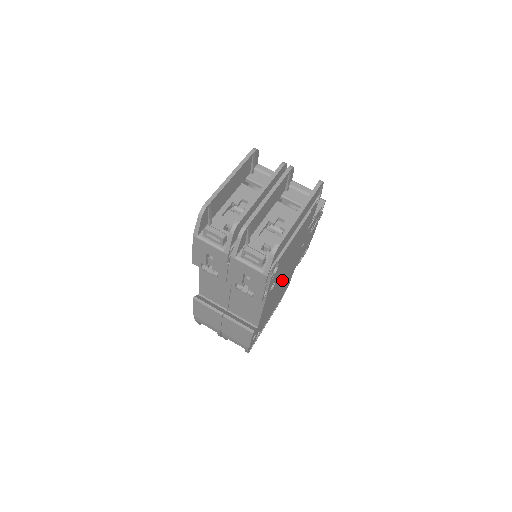
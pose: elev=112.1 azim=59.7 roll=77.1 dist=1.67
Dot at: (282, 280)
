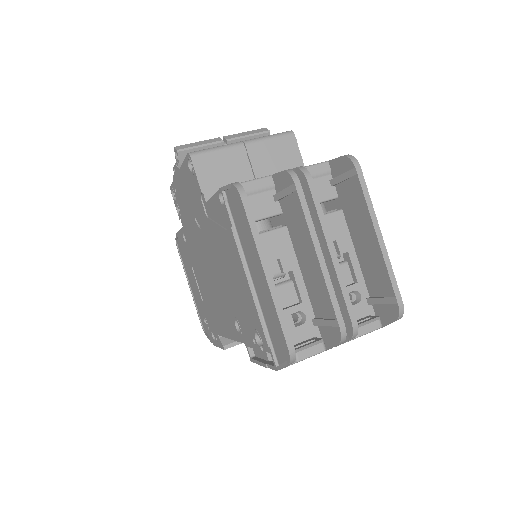
Dot at: occluded
